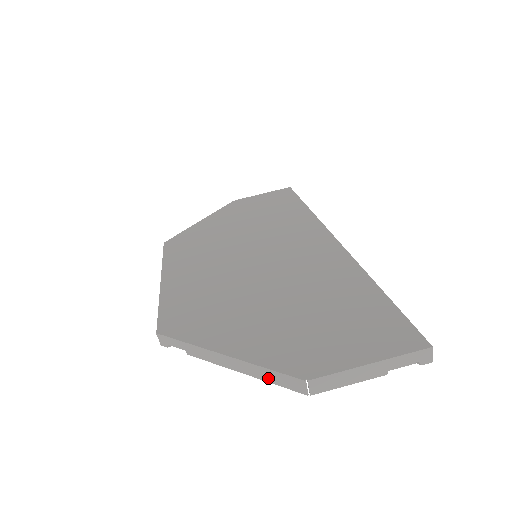
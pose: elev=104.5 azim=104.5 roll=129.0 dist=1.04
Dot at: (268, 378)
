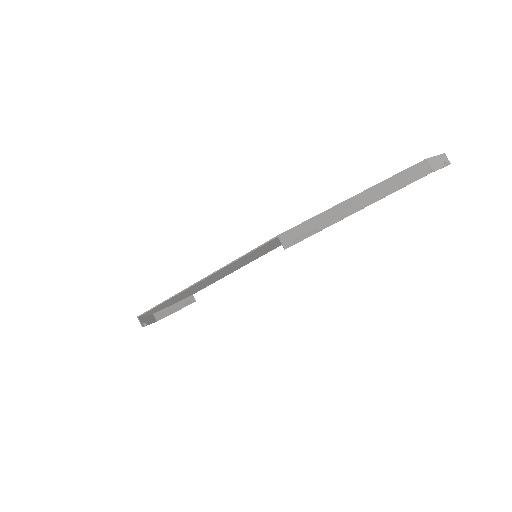
Dot at: (399, 184)
